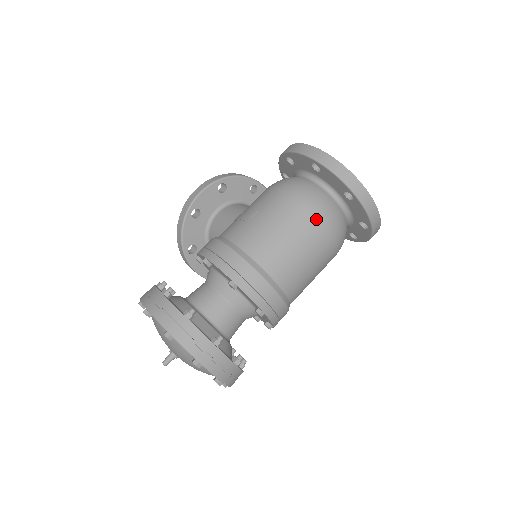
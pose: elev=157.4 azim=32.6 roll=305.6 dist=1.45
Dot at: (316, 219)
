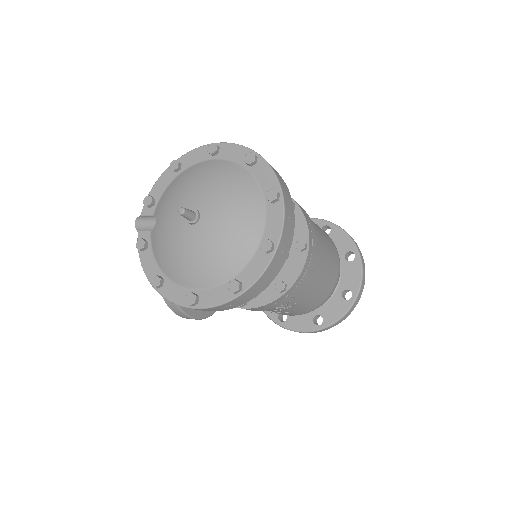
Dot at: (334, 244)
